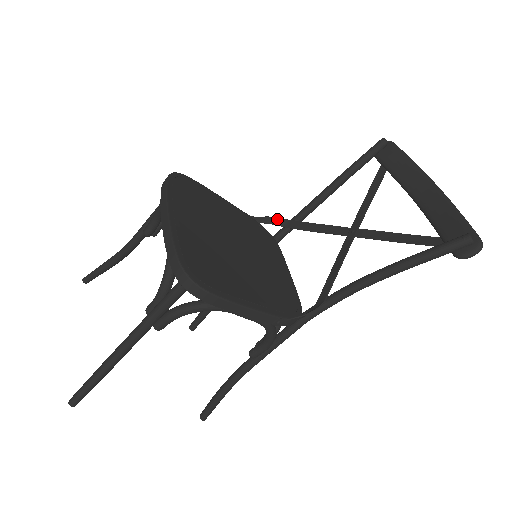
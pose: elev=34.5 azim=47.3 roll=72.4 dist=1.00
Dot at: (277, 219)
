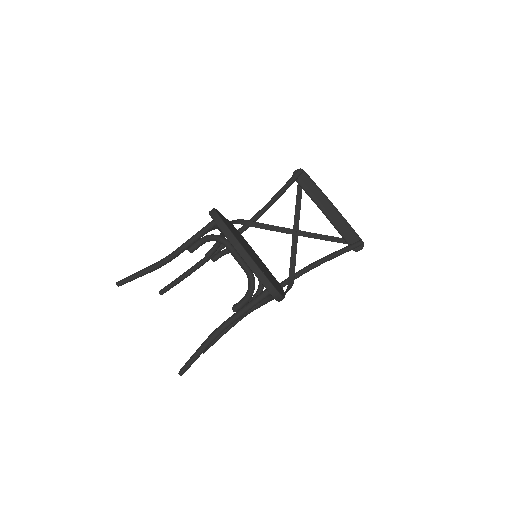
Dot at: (242, 221)
